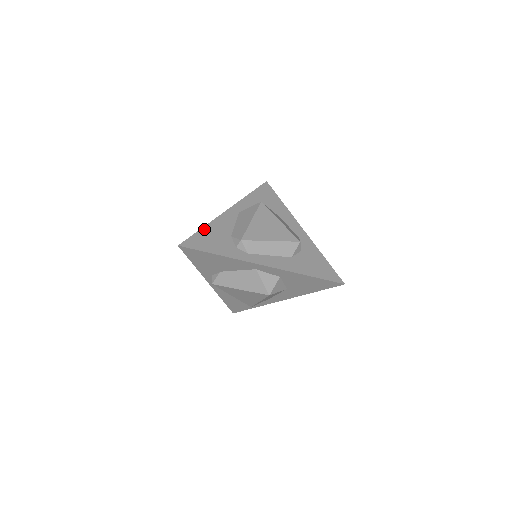
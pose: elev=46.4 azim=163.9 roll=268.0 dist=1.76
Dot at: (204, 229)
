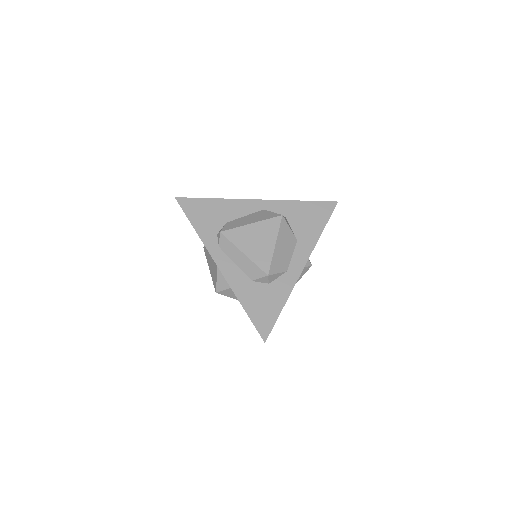
Dot at: (213, 200)
